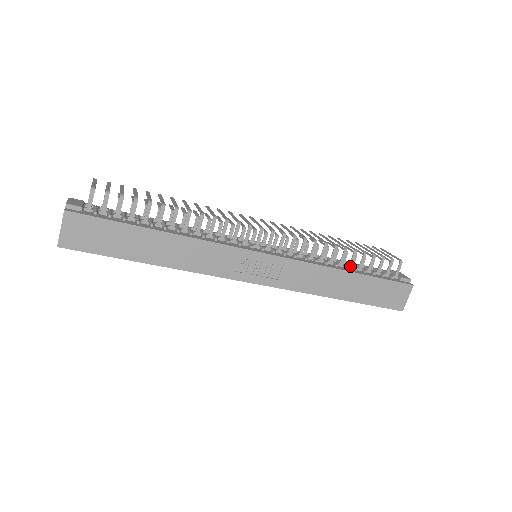
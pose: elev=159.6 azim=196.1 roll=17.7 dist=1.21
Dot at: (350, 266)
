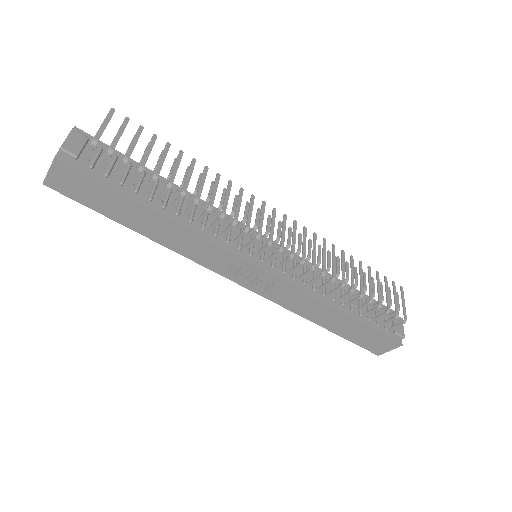
Dot at: (348, 304)
